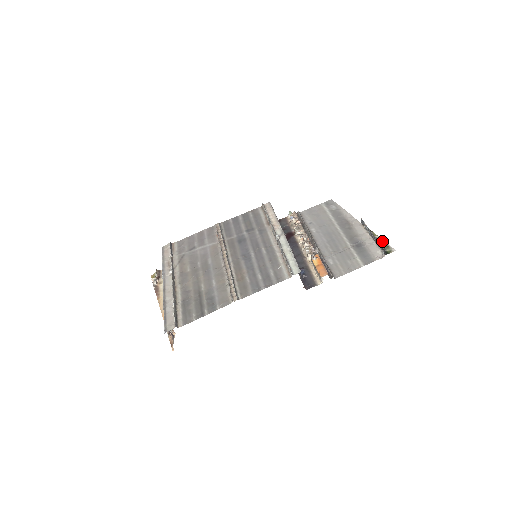
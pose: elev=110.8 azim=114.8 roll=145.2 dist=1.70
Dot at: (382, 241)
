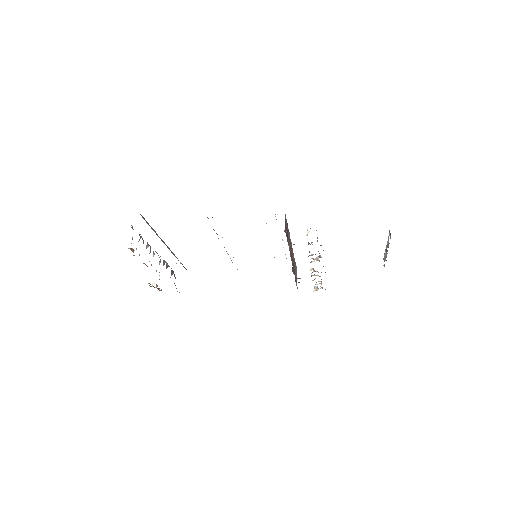
Dot at: occluded
